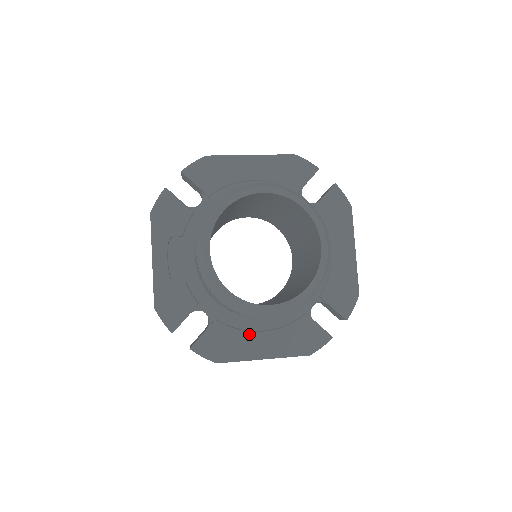
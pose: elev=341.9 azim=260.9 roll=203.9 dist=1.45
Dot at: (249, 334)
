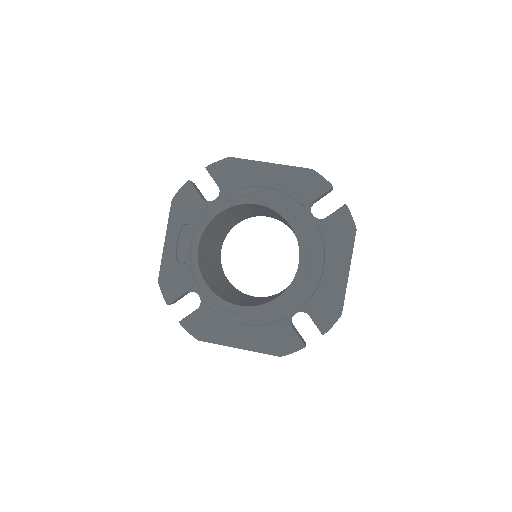
Dot at: (231, 323)
